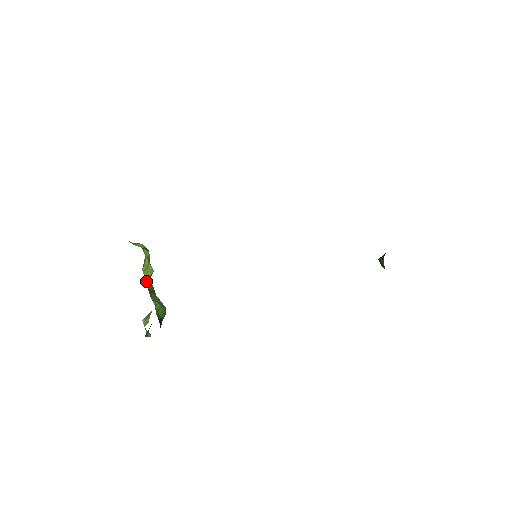
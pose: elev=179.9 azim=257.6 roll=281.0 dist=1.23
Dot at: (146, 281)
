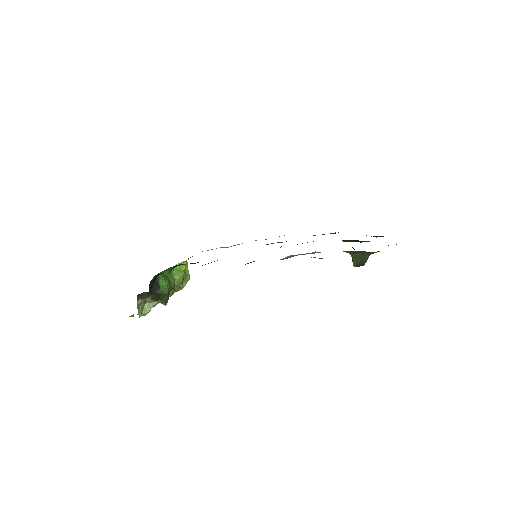
Dot at: (172, 274)
